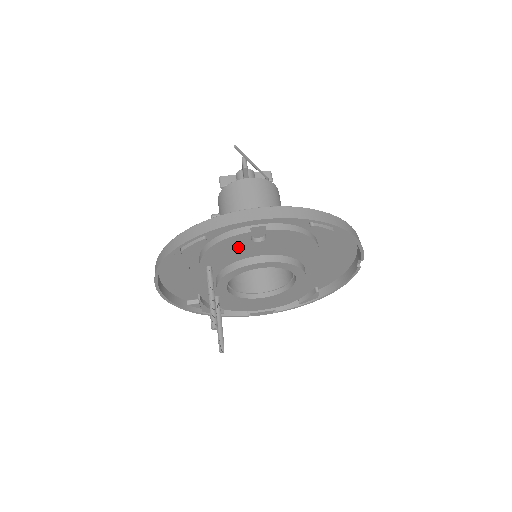
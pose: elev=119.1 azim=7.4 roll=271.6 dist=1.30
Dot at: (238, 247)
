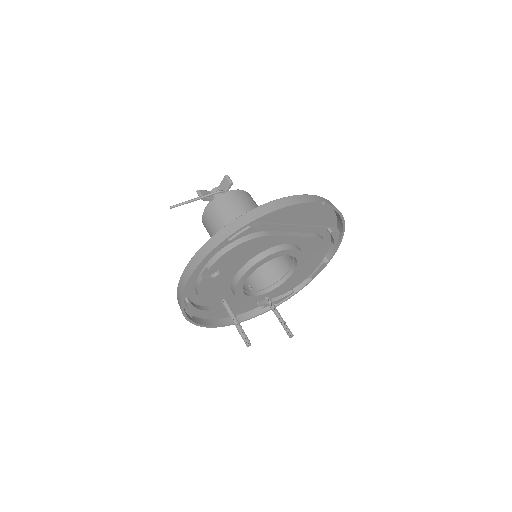
Dot at: (214, 285)
